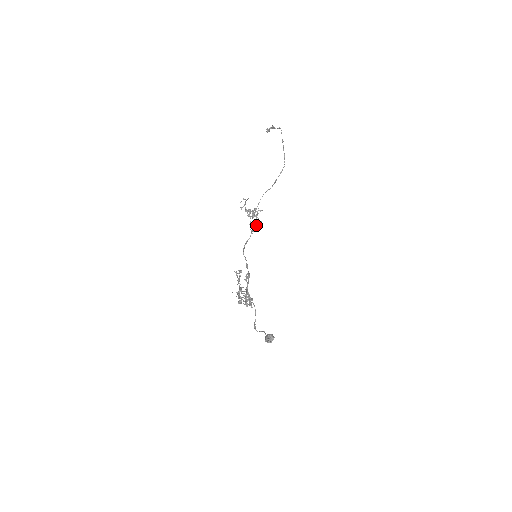
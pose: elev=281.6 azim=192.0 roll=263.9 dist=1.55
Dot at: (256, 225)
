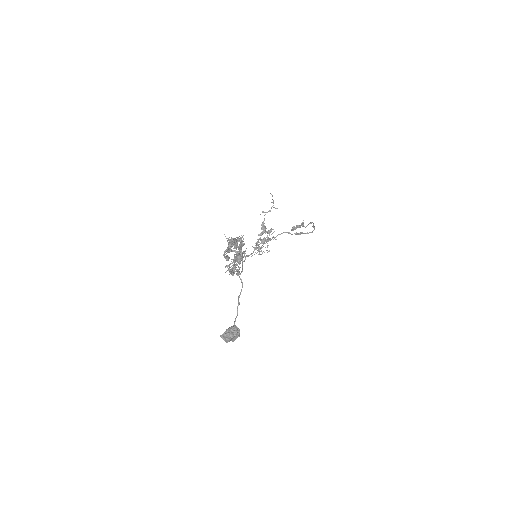
Dot at: (259, 254)
